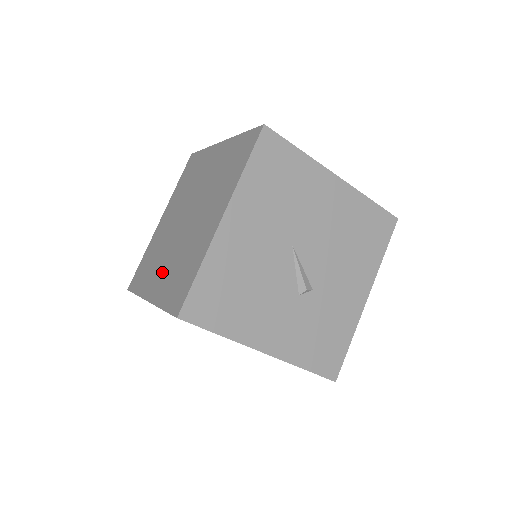
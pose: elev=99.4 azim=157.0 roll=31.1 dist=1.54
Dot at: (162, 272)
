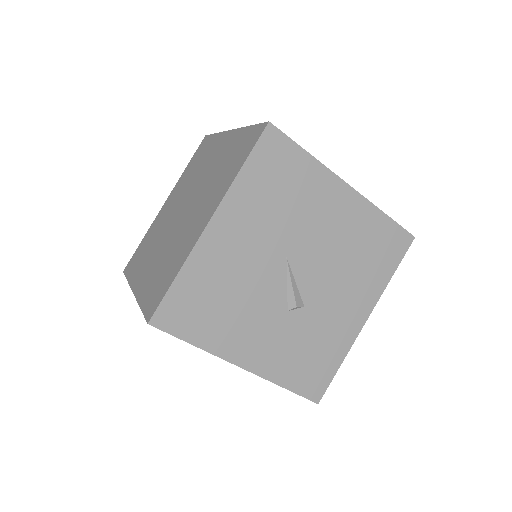
Dot at: (151, 264)
